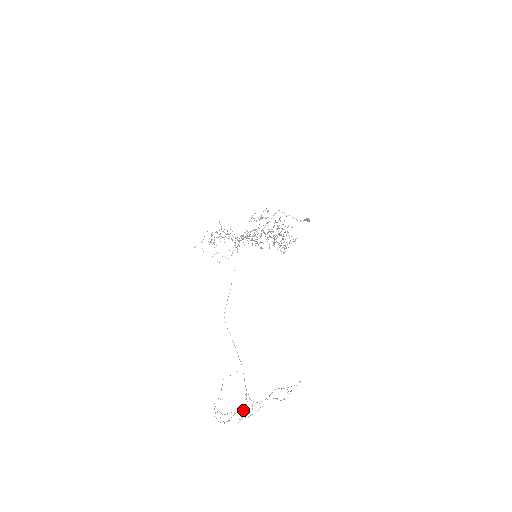
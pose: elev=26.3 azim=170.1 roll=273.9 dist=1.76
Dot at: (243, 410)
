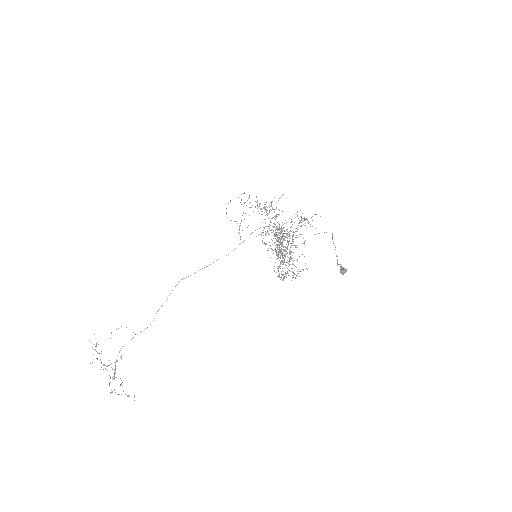
Dot at: occluded
